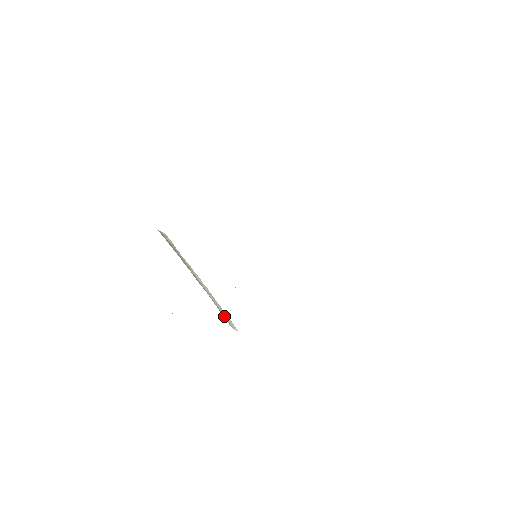
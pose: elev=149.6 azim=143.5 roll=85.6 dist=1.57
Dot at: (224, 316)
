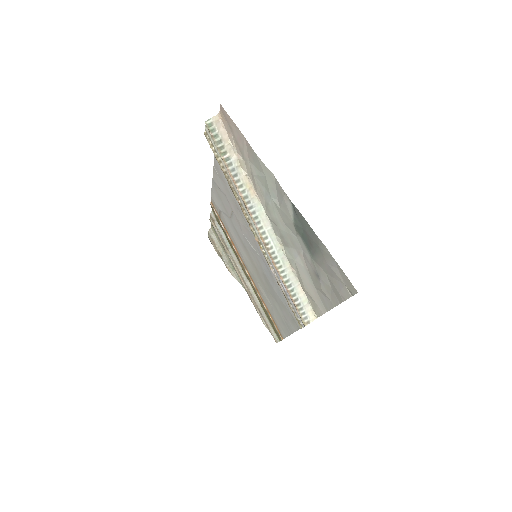
Dot at: (293, 296)
